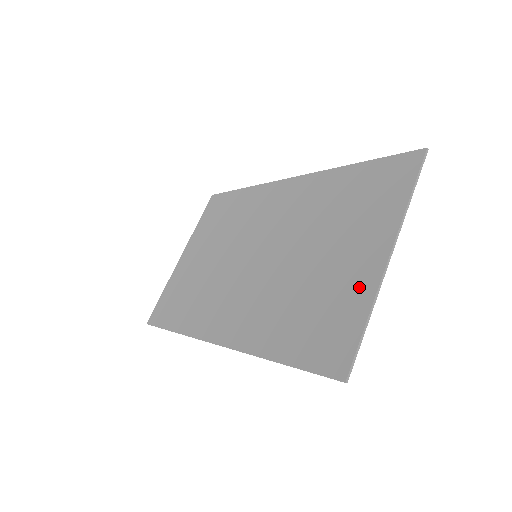
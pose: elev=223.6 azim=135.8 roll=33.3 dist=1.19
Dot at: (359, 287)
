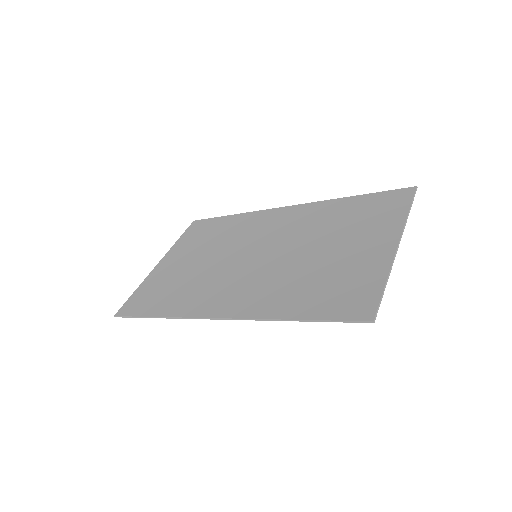
Dot at: (374, 264)
